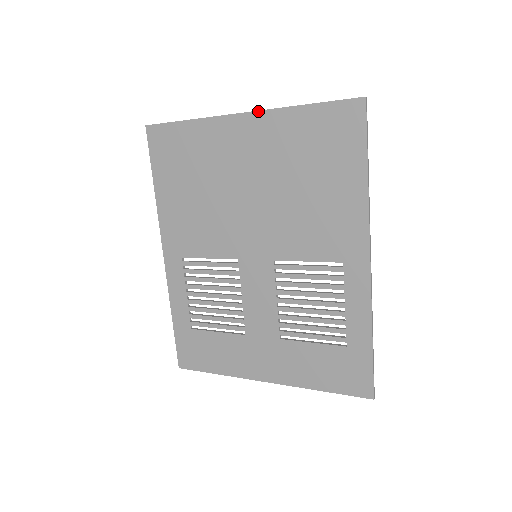
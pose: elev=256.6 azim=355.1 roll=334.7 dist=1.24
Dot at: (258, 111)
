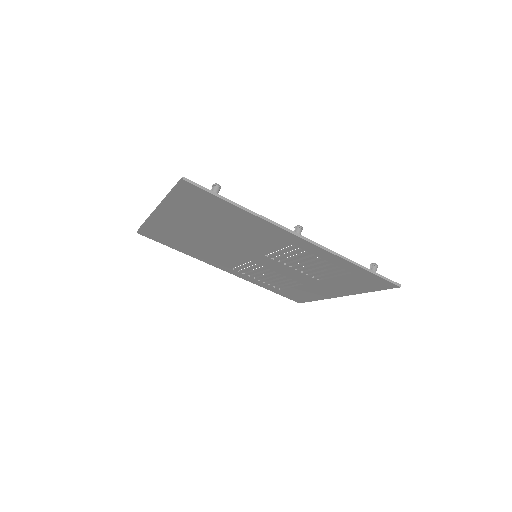
Dot at: (158, 208)
